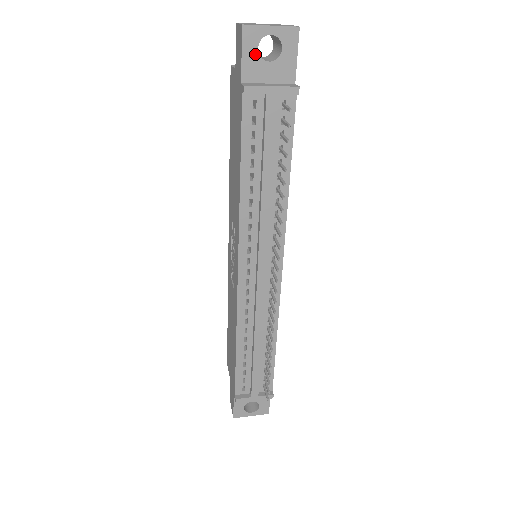
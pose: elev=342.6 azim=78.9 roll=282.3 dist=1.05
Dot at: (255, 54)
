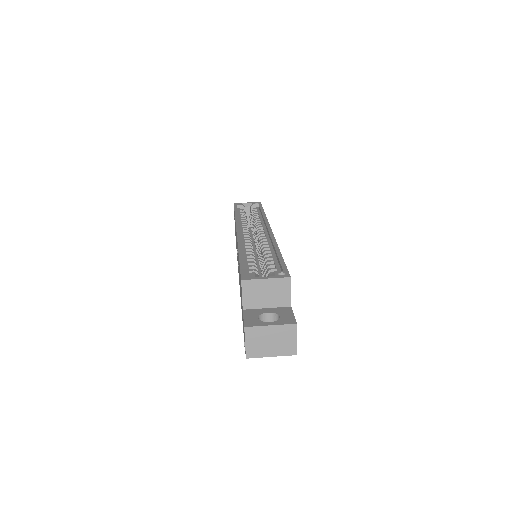
Dot at: occluded
